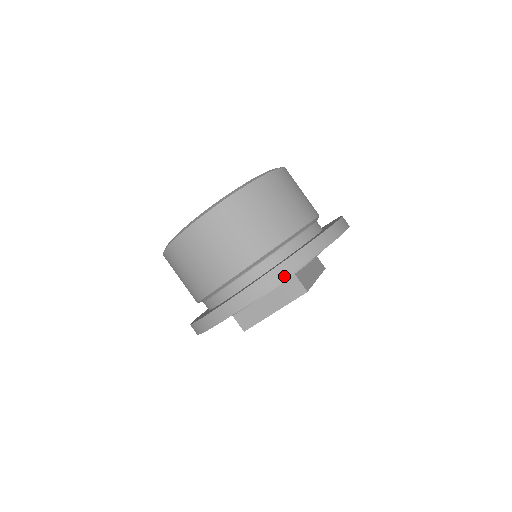
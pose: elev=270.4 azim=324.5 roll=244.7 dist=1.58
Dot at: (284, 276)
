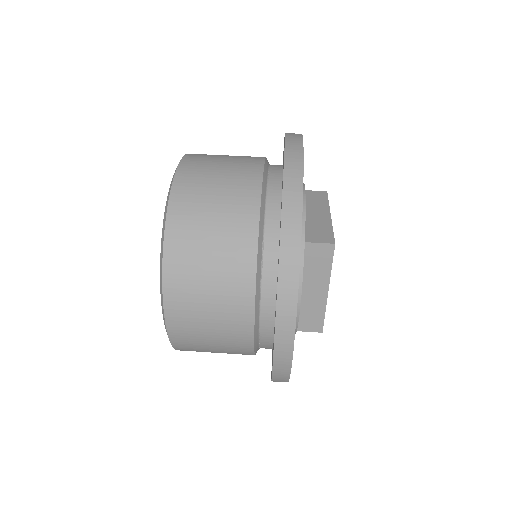
Dot at: (296, 267)
